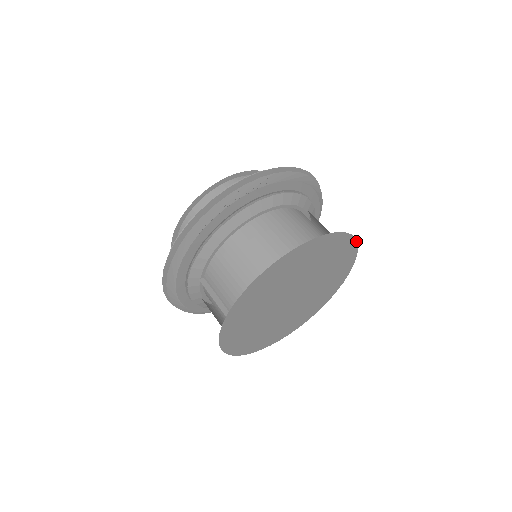
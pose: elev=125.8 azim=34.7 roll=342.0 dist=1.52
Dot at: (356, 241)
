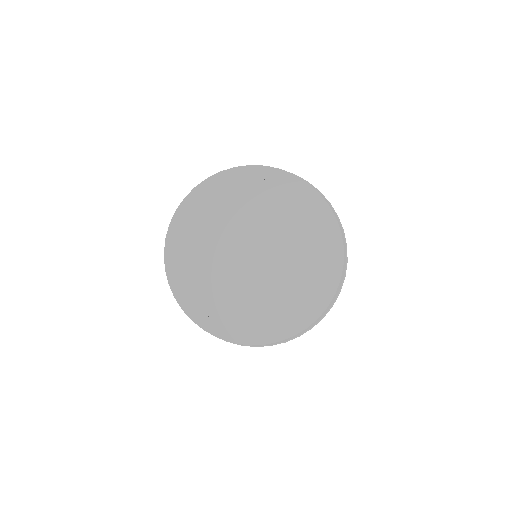
Dot at: (339, 228)
